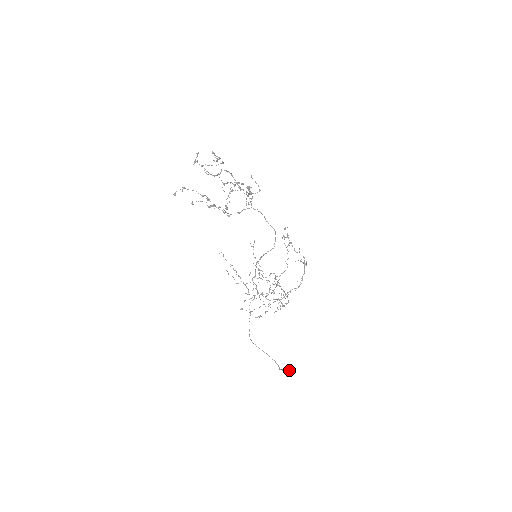
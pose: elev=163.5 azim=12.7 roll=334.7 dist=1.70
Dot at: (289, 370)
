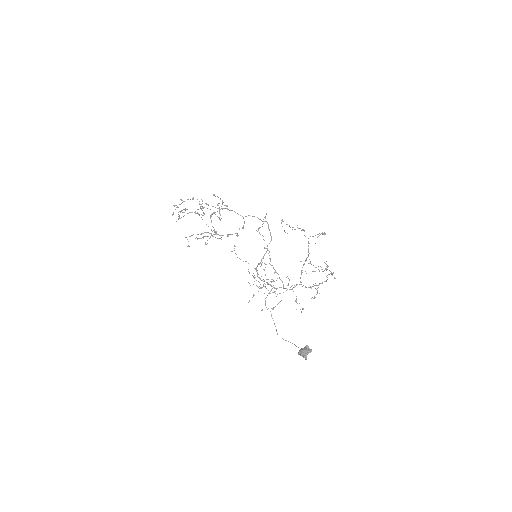
Dot at: (301, 351)
